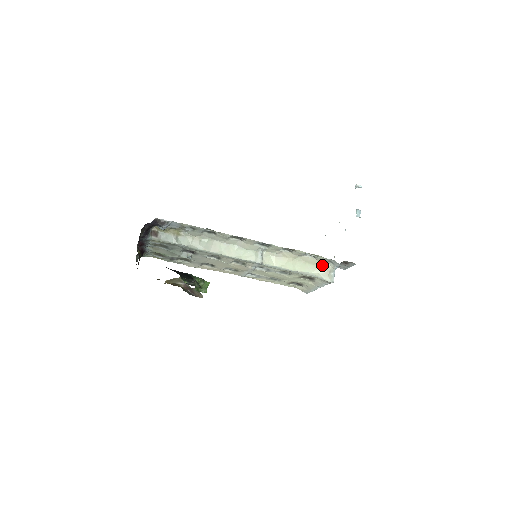
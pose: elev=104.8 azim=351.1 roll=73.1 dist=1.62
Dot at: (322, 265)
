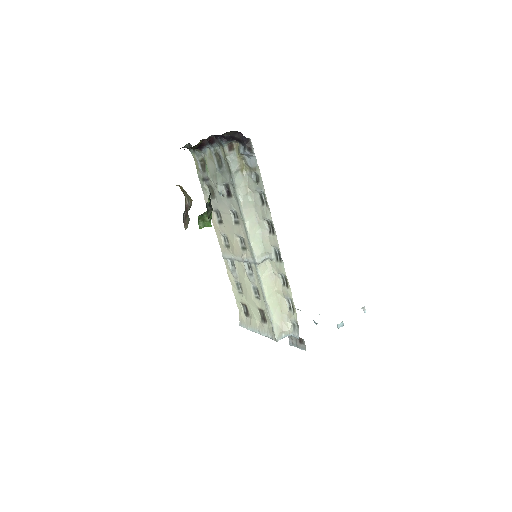
Dot at: (286, 321)
